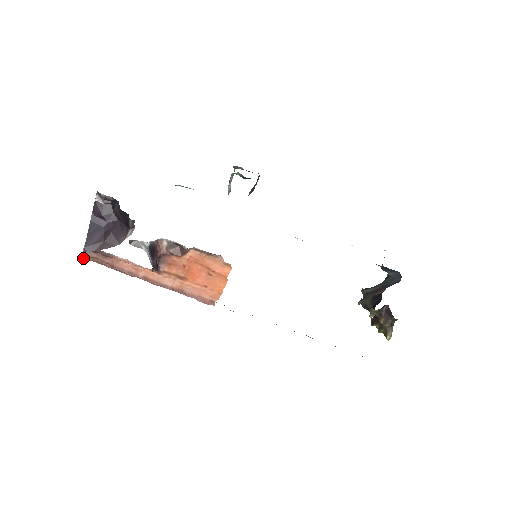
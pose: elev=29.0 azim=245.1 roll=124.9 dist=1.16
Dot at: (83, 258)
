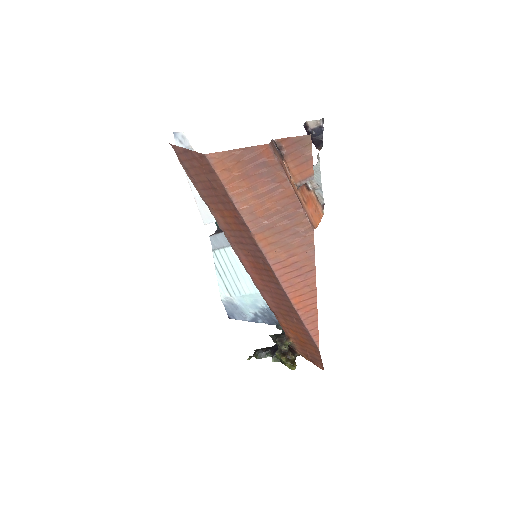
Dot at: (268, 145)
